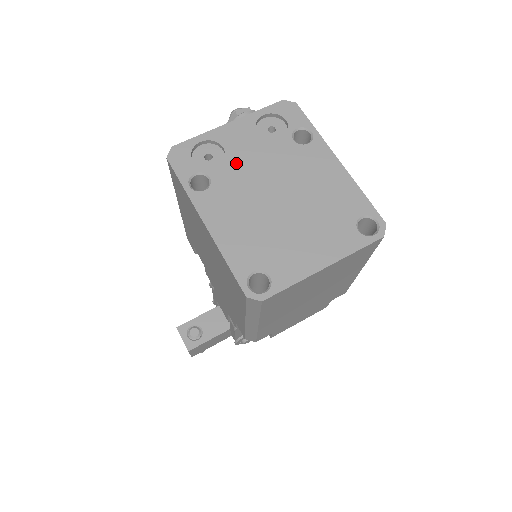
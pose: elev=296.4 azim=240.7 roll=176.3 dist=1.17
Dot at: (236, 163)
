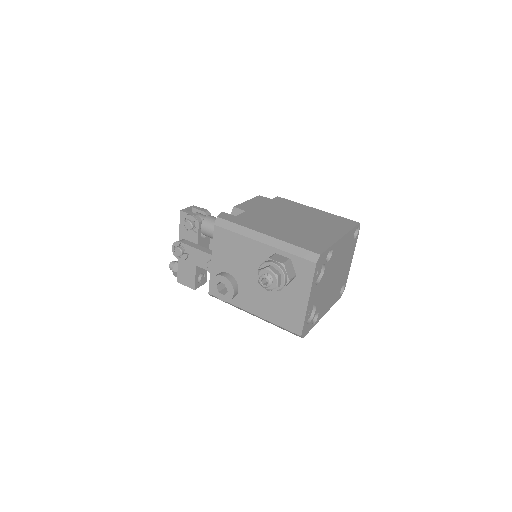
Dot at: (320, 298)
